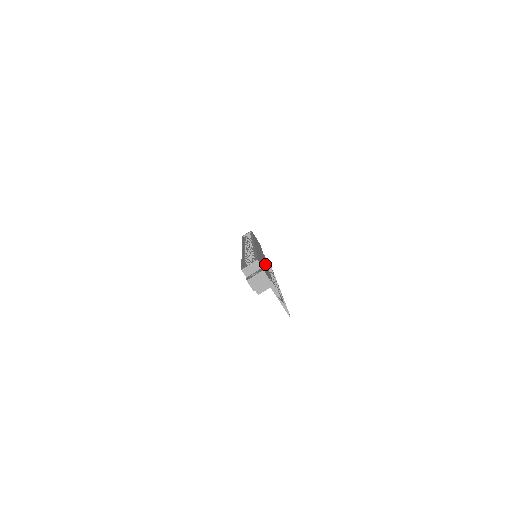
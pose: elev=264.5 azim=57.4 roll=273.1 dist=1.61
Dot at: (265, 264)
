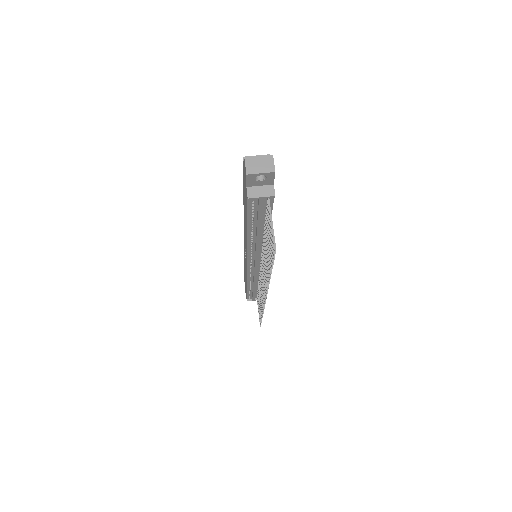
Dot at: occluded
